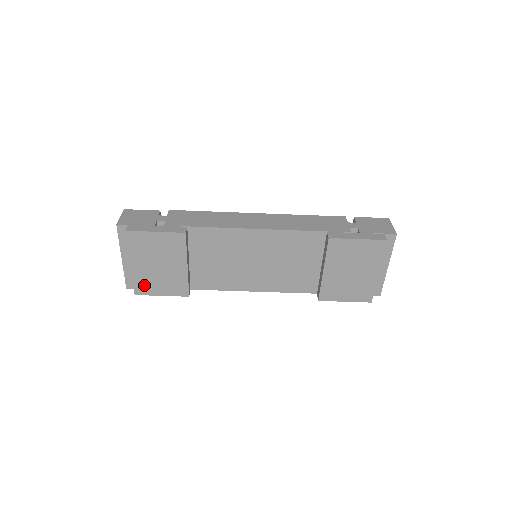
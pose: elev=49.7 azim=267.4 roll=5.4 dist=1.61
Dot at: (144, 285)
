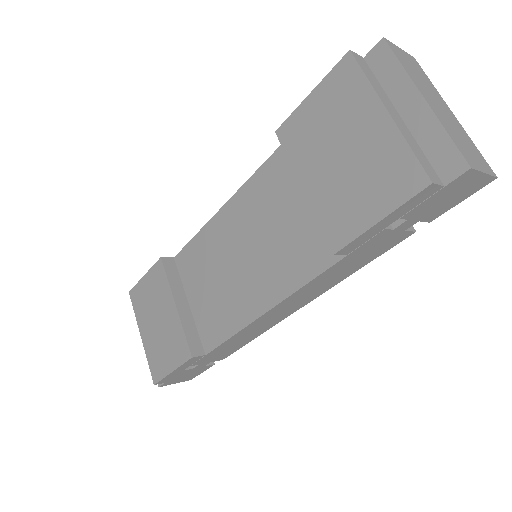
Dot at: (156, 363)
